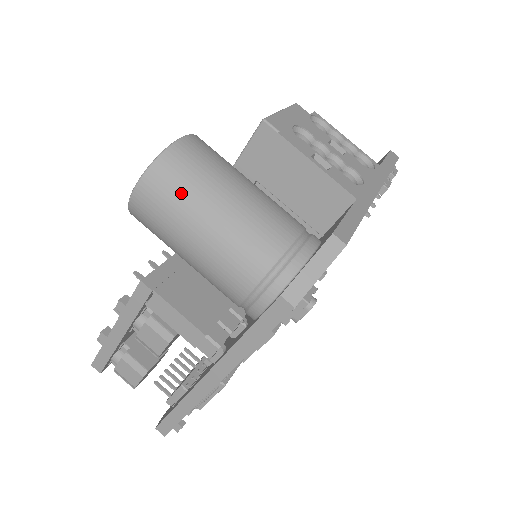
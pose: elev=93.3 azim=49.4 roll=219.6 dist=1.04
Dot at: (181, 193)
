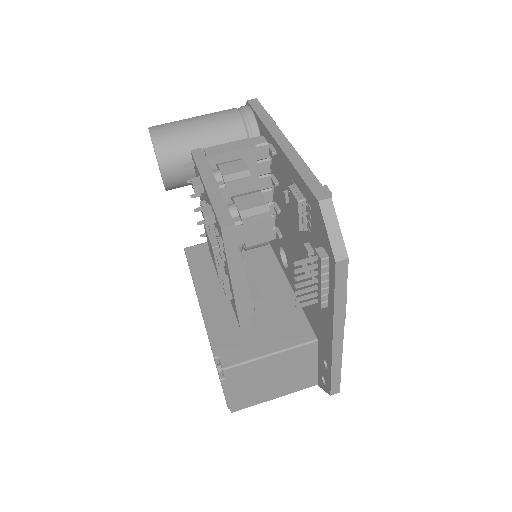
Dot at: occluded
